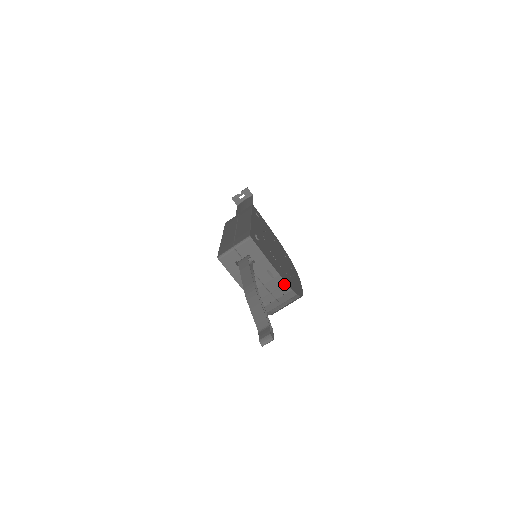
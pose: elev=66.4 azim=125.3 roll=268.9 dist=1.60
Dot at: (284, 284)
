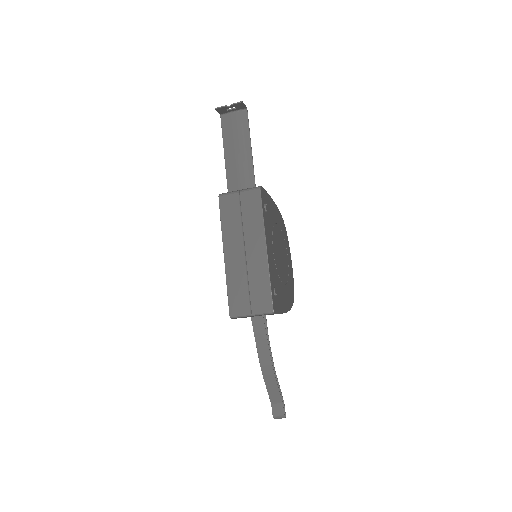
Dot at: occluded
